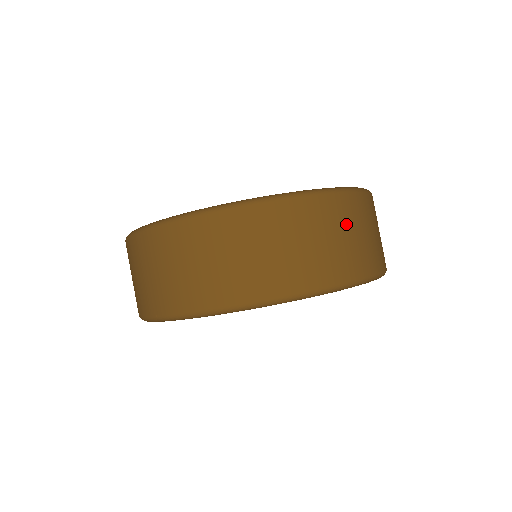
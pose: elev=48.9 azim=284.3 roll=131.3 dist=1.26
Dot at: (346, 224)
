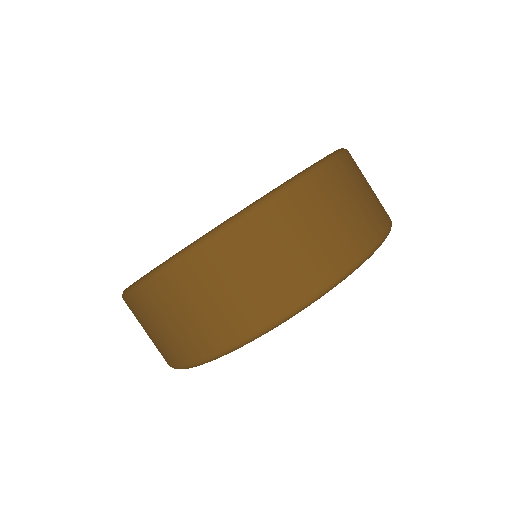
Dot at: (264, 250)
